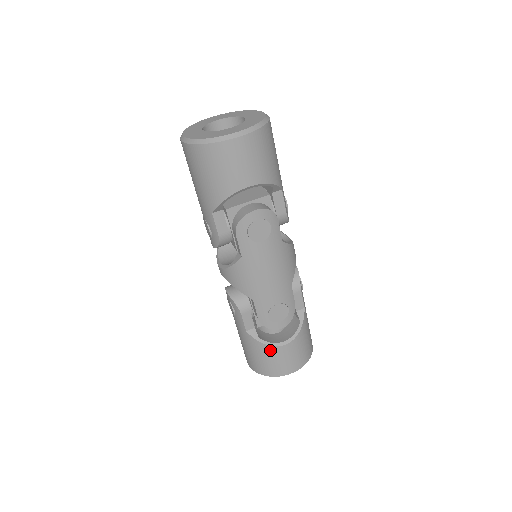
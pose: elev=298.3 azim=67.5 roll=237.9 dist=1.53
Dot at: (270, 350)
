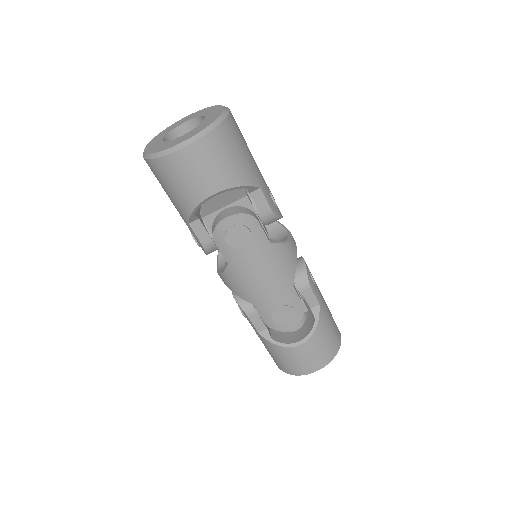
Dot at: (285, 351)
